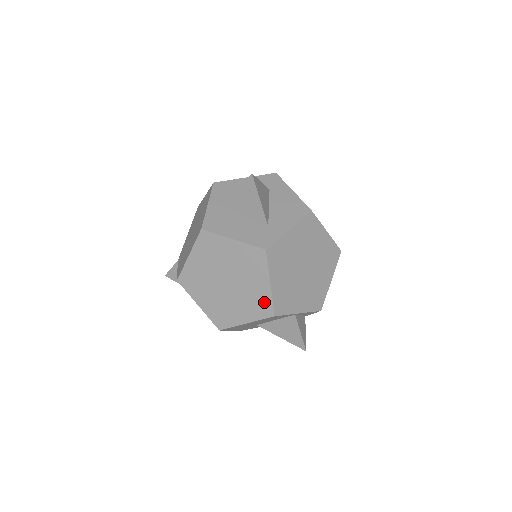
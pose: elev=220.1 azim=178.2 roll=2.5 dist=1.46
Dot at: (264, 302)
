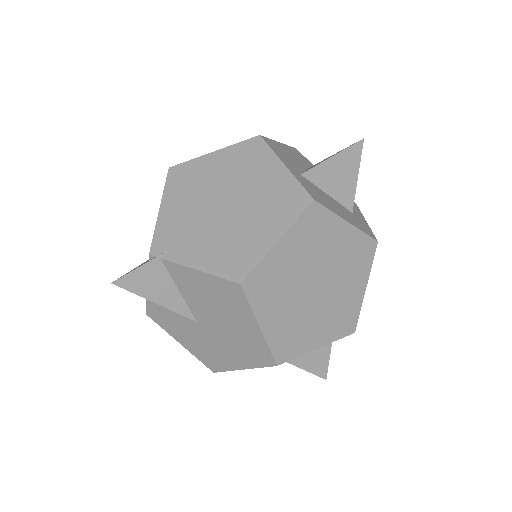
Dot at: (351, 314)
